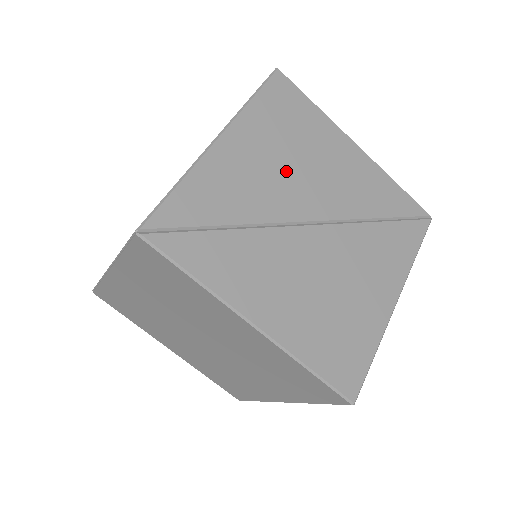
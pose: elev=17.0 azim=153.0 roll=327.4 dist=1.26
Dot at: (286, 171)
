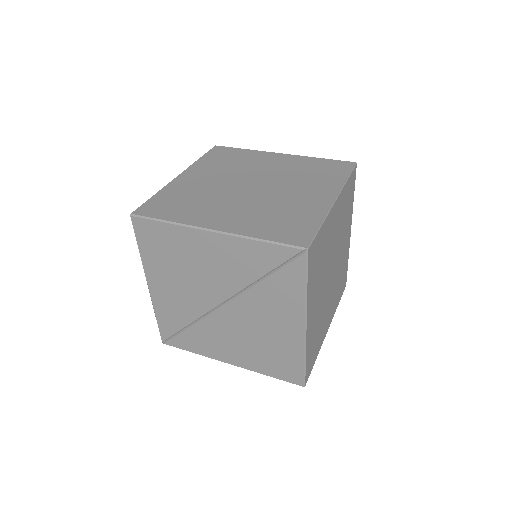
Dot at: (186, 283)
